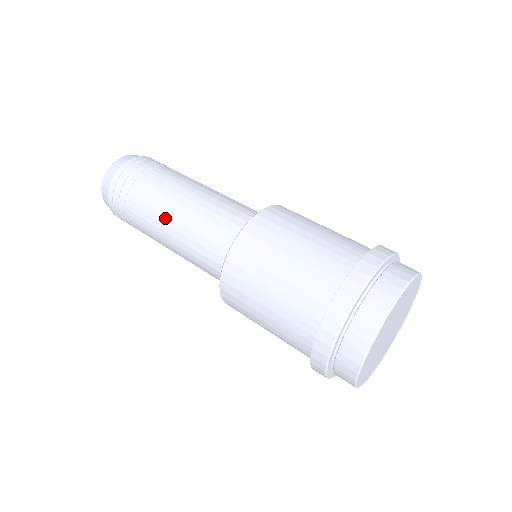
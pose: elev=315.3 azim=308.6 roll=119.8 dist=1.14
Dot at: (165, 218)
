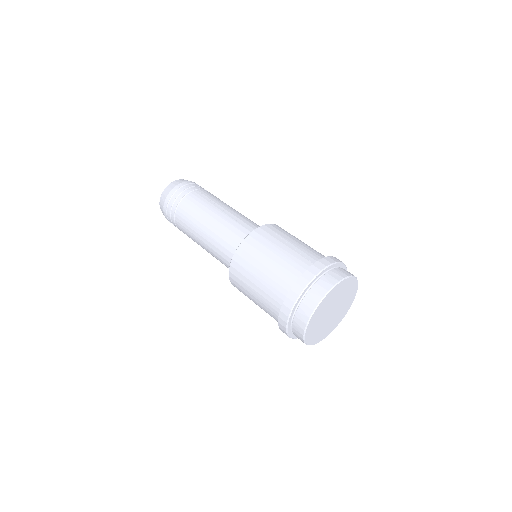
Dot at: (206, 215)
